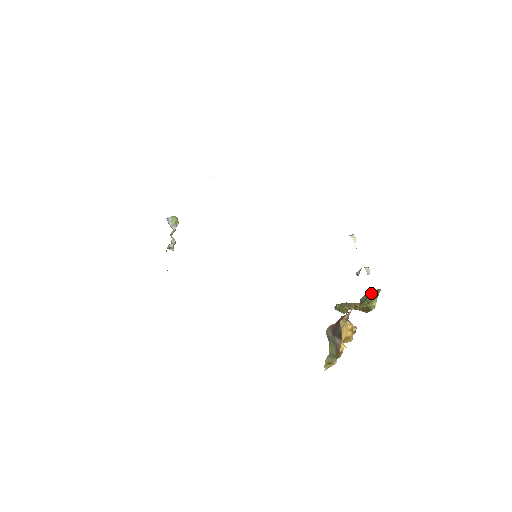
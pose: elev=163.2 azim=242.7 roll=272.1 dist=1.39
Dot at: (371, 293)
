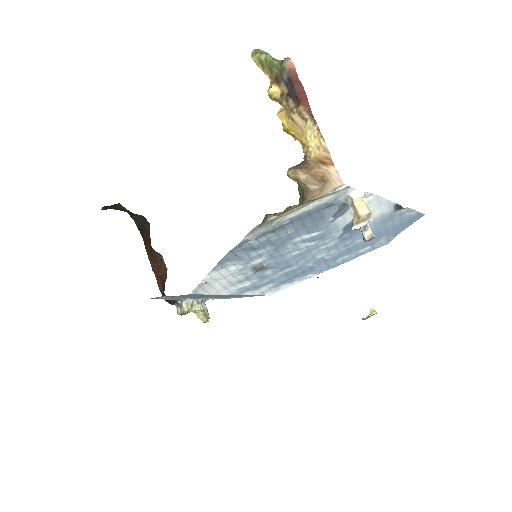
Dot at: occluded
